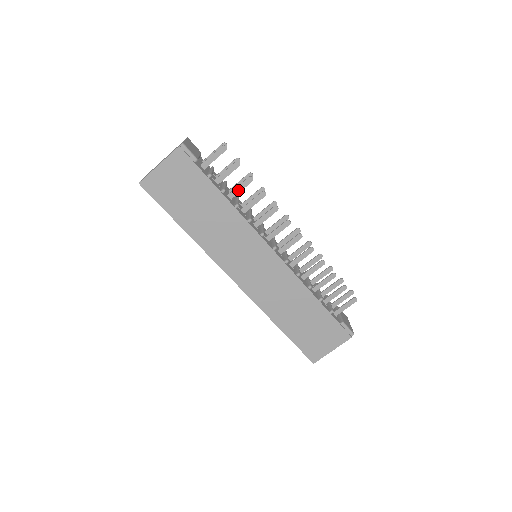
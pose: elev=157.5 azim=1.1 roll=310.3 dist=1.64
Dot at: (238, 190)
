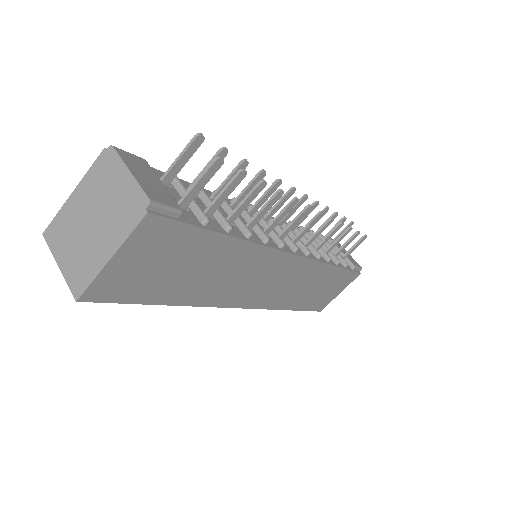
Dot at: (242, 208)
